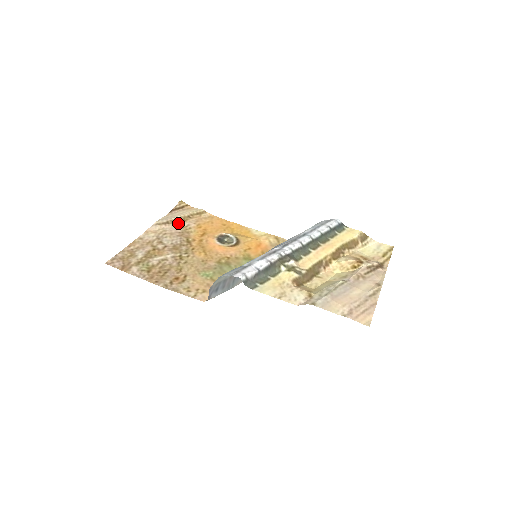
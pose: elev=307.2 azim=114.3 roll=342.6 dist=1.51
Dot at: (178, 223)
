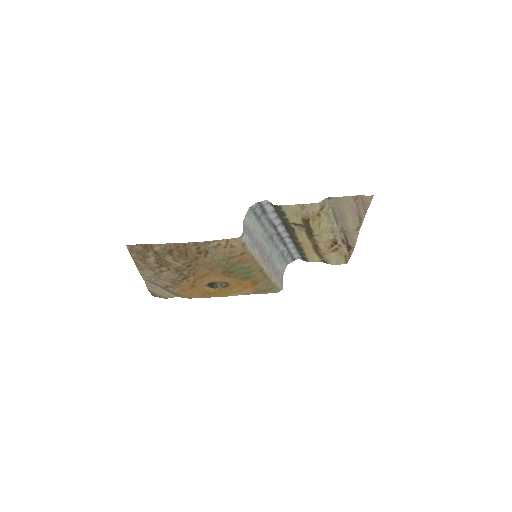
Dot at: (164, 287)
